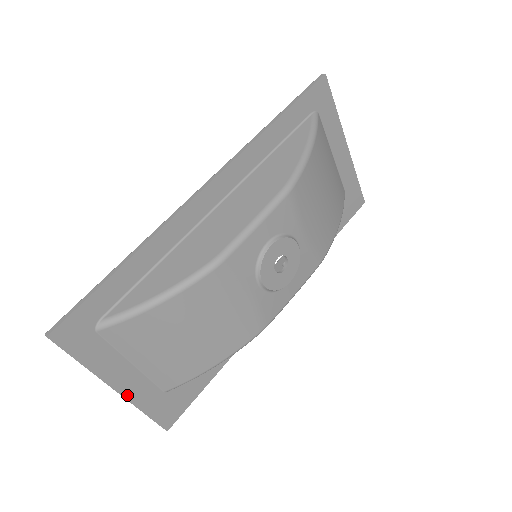
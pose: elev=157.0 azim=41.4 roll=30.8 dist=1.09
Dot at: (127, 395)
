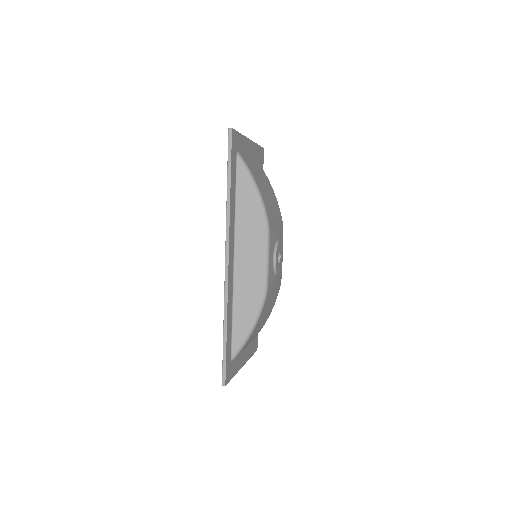
Dot at: (245, 361)
